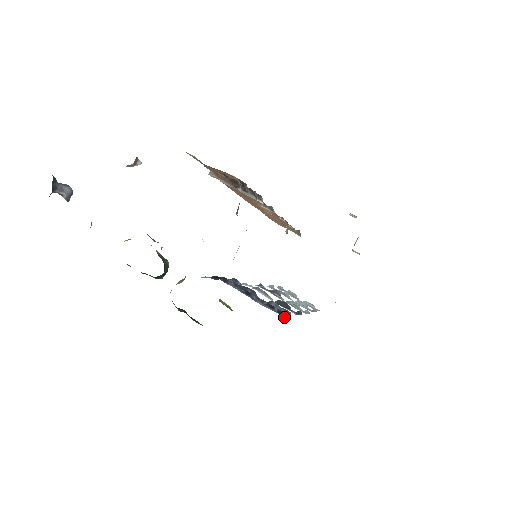
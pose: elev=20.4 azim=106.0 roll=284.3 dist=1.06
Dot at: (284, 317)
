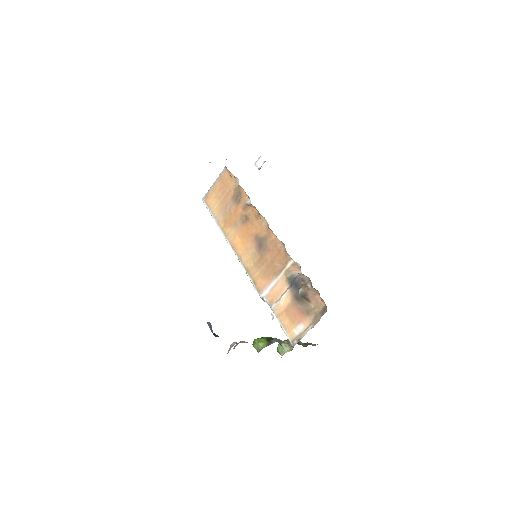
Dot at: occluded
